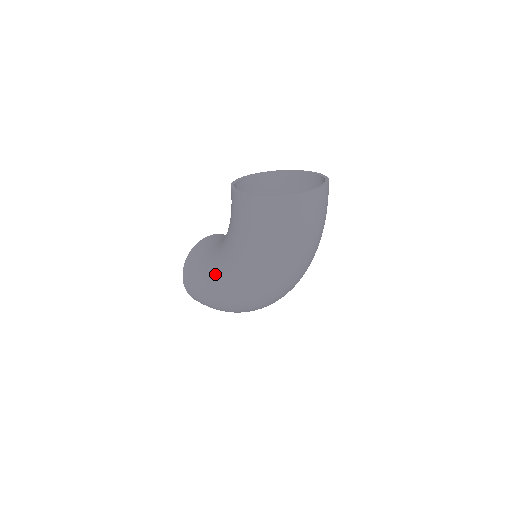
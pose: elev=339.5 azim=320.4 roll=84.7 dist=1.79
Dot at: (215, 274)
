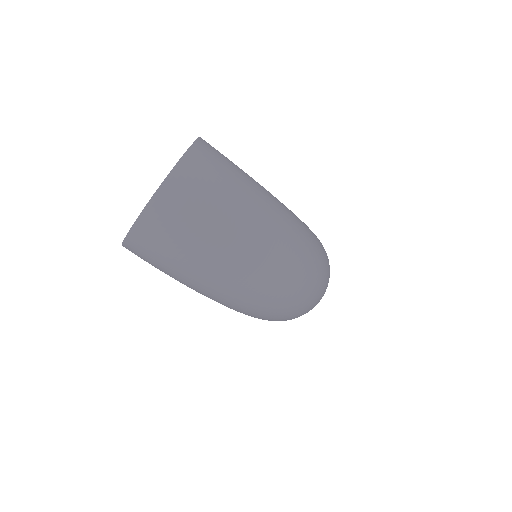
Dot at: occluded
